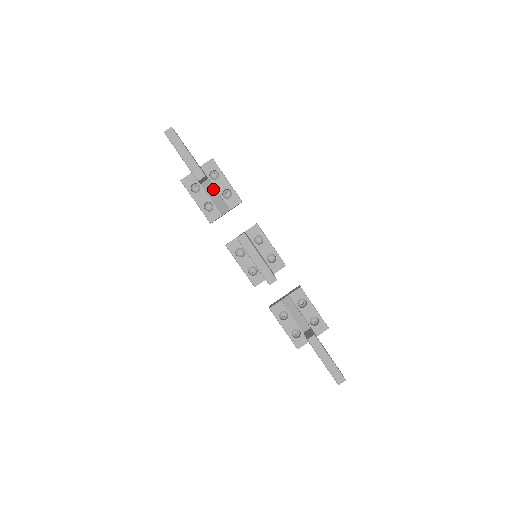
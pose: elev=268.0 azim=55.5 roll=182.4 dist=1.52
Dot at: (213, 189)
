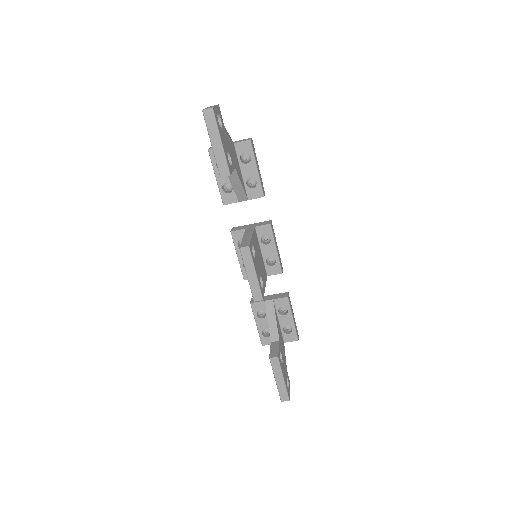
Dot at: (237, 178)
